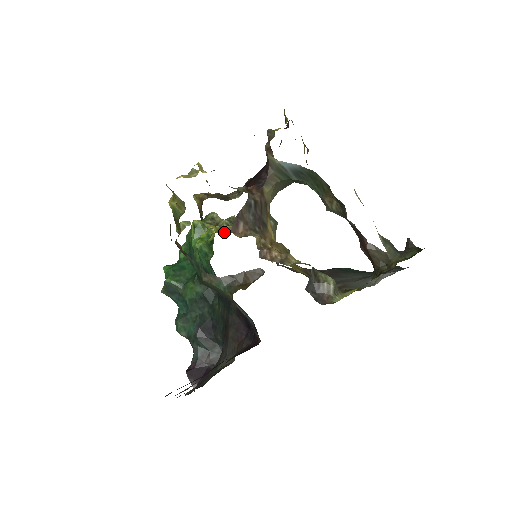
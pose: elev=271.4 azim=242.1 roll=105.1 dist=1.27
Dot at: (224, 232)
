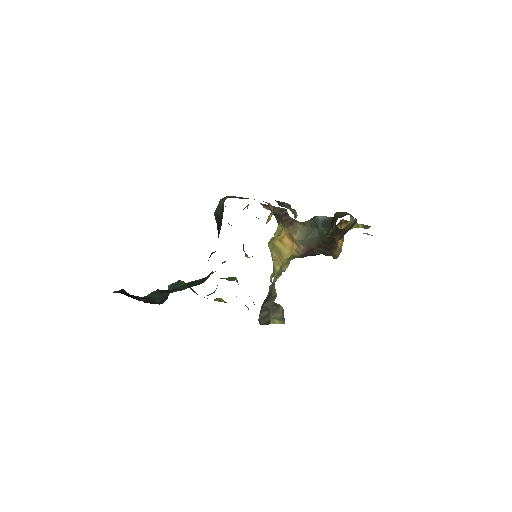
Dot at: occluded
